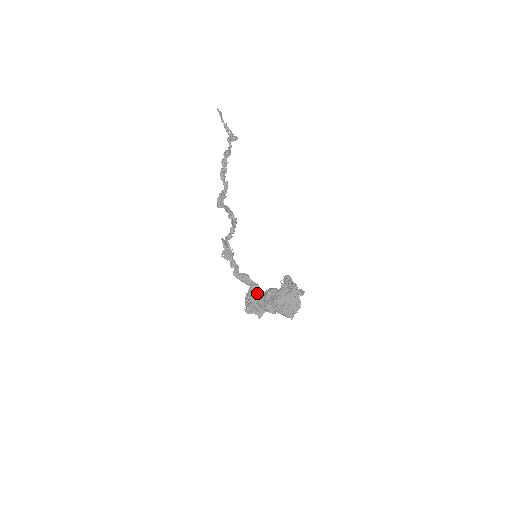
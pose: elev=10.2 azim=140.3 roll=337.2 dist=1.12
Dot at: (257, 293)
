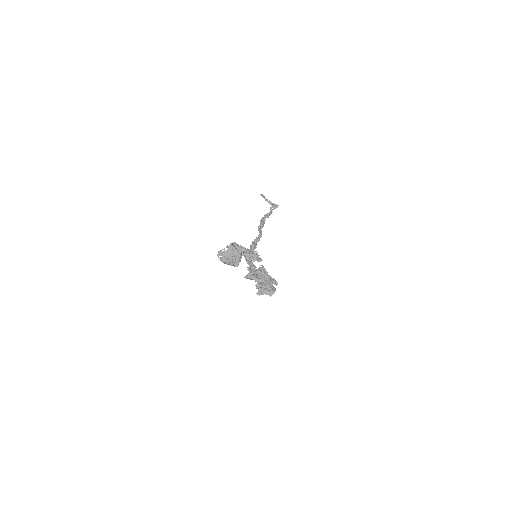
Dot at: occluded
